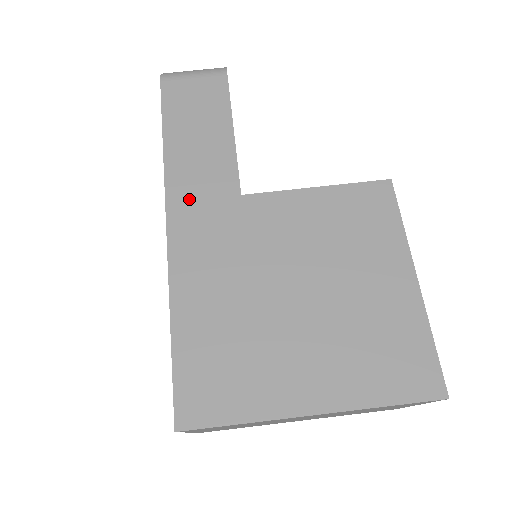
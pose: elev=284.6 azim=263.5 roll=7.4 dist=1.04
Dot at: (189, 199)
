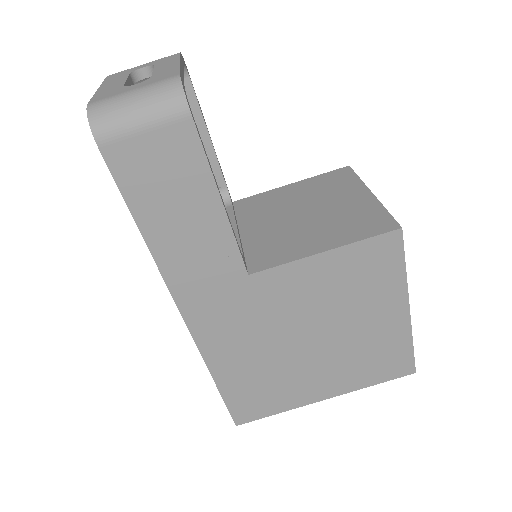
Dot at: (196, 290)
